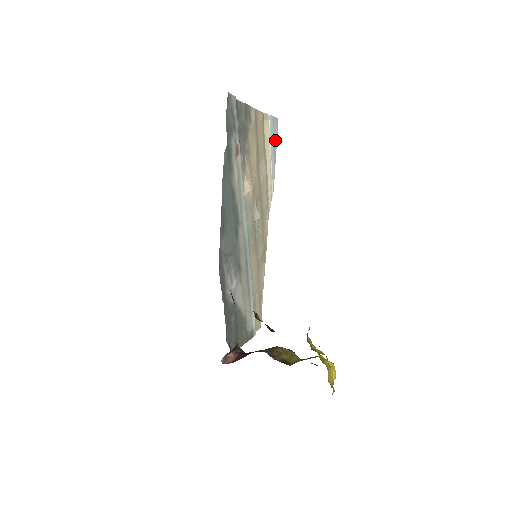
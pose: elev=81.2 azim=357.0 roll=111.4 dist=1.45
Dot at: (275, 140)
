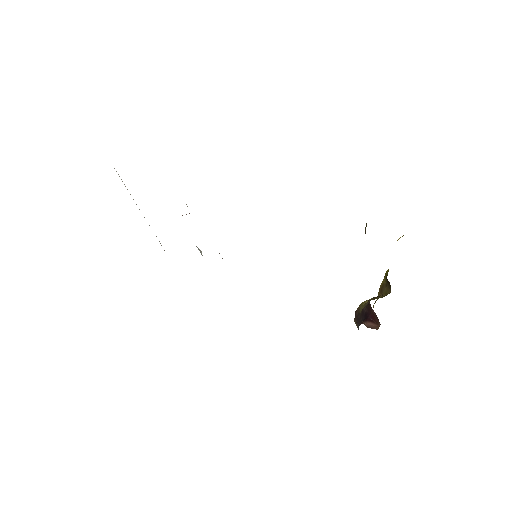
Dot at: occluded
